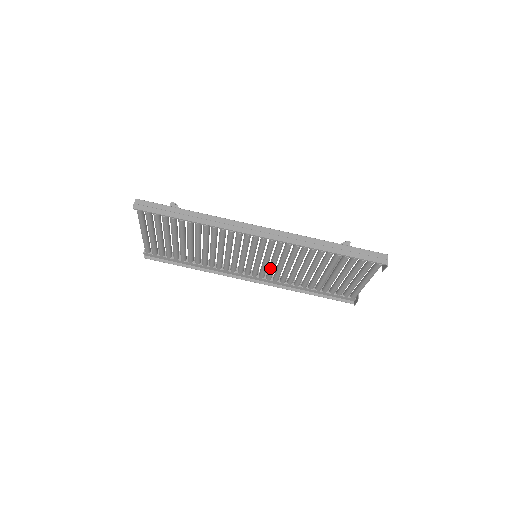
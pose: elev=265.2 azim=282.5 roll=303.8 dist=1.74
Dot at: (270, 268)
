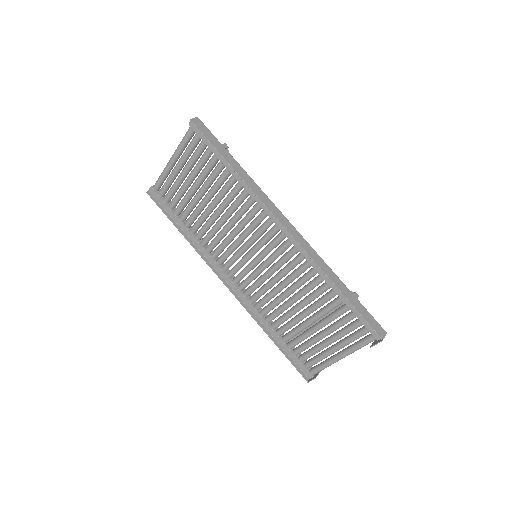
Dot at: (258, 280)
